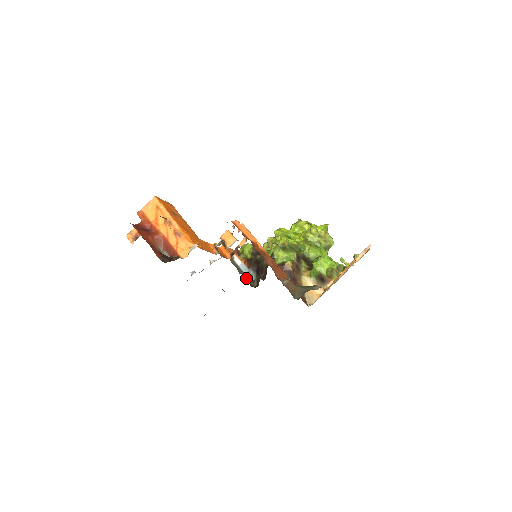
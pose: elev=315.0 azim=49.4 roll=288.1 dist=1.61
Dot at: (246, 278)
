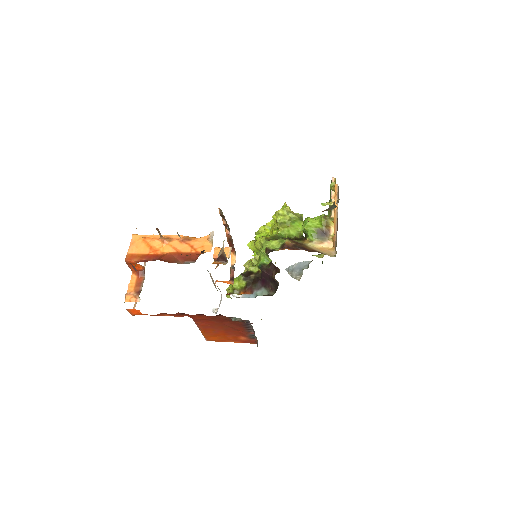
Dot at: occluded
